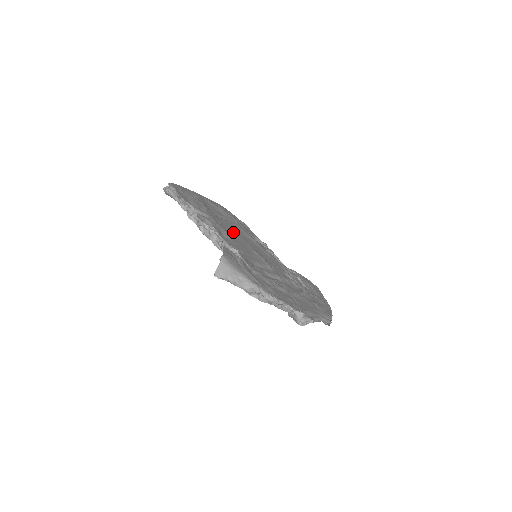
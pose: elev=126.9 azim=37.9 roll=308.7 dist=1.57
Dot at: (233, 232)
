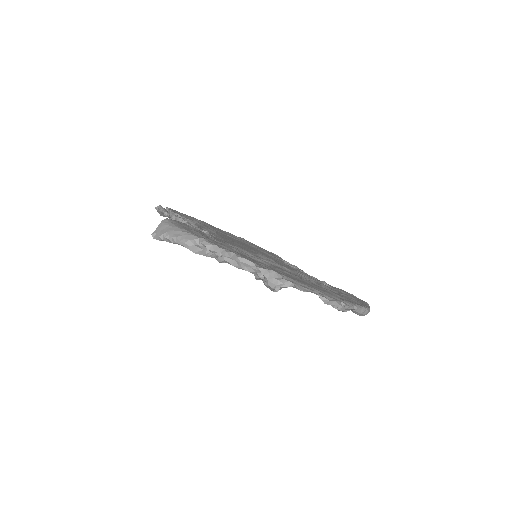
Dot at: (233, 240)
